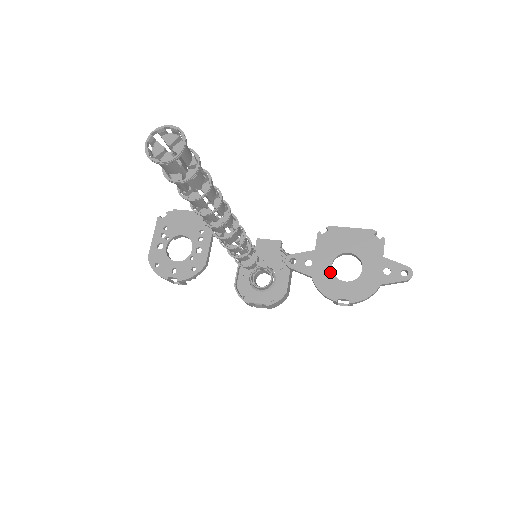
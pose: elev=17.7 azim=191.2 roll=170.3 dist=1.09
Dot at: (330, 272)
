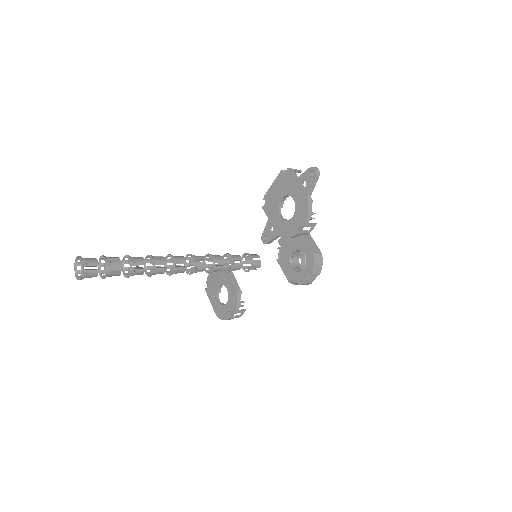
Dot at: (283, 221)
